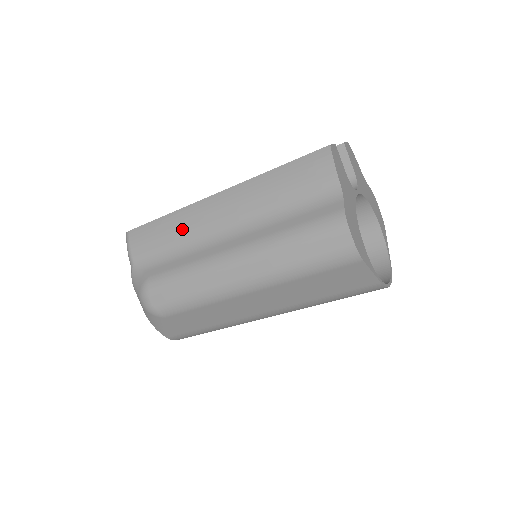
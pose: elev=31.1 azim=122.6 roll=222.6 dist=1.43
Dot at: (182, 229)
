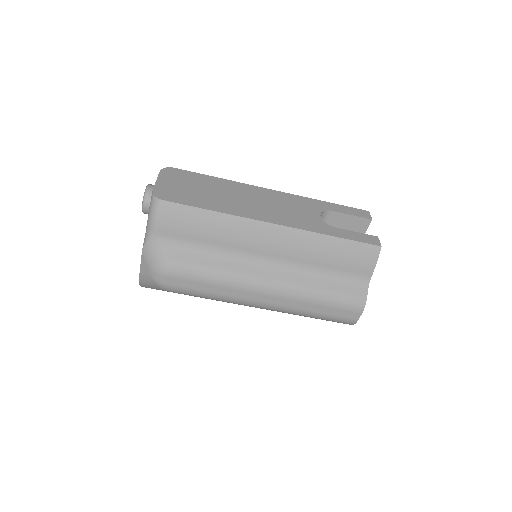
Dot at: (228, 235)
